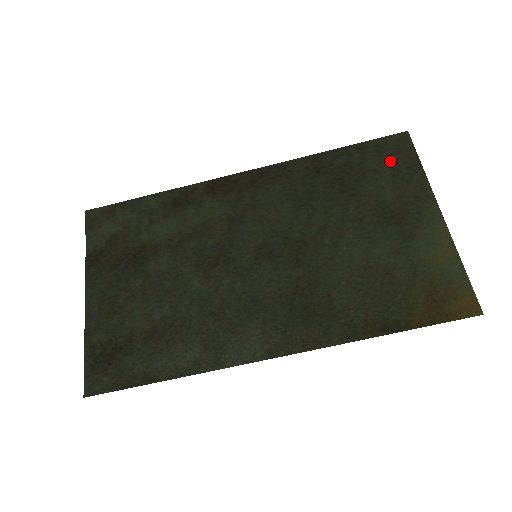
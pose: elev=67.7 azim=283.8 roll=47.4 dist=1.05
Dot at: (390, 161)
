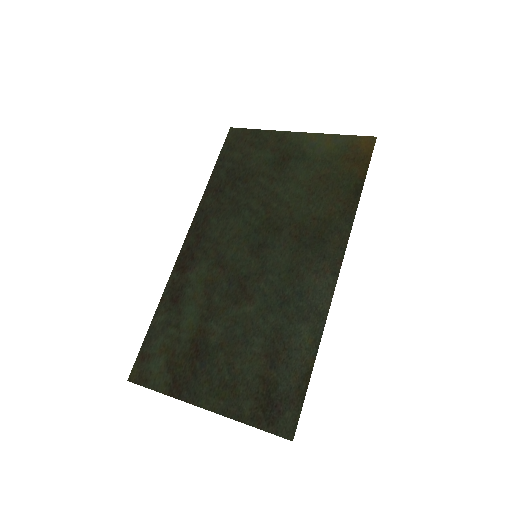
Dot at: (244, 145)
